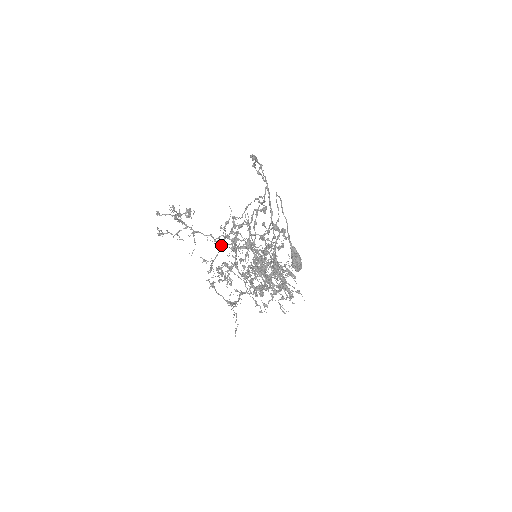
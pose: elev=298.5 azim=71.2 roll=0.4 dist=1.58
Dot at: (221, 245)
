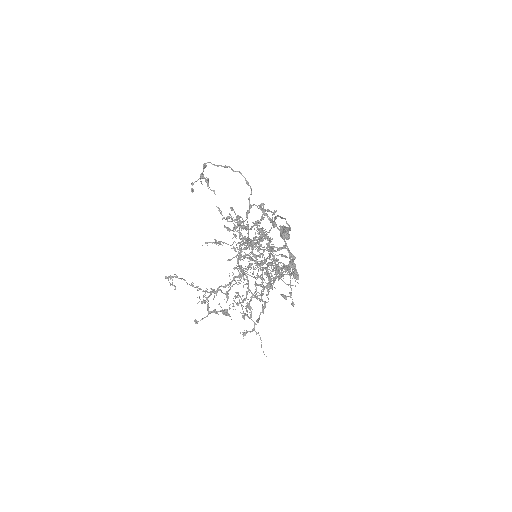
Dot at: occluded
